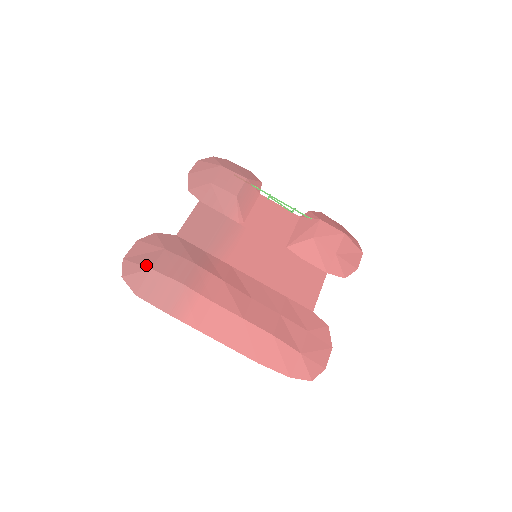
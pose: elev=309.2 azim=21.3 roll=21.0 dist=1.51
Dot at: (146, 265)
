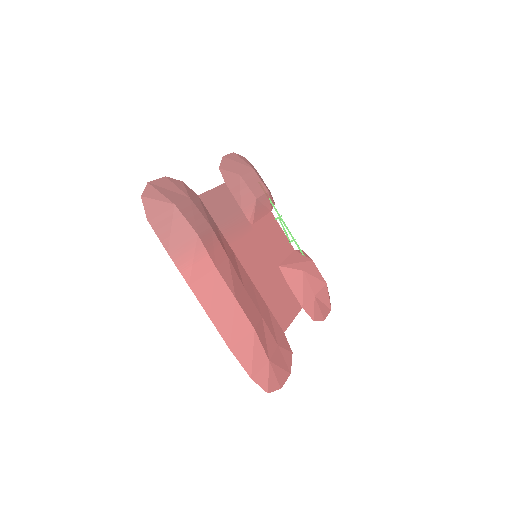
Dot at: (170, 199)
